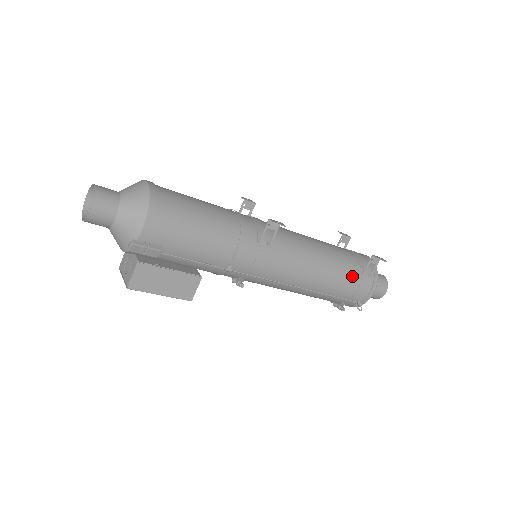
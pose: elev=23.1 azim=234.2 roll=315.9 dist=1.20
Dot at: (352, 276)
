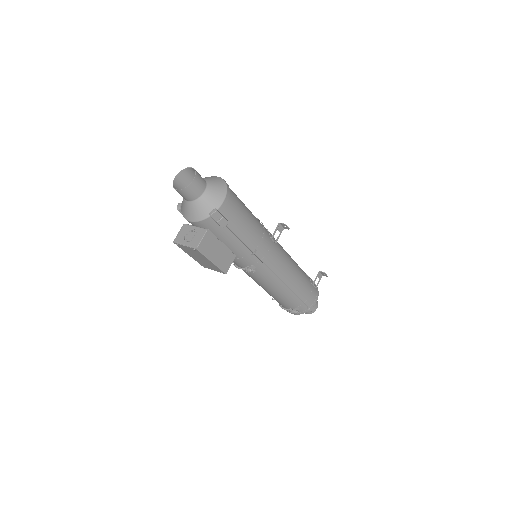
Dot at: (308, 284)
